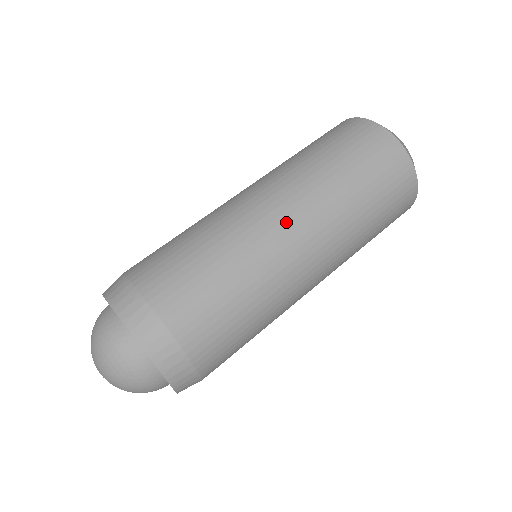
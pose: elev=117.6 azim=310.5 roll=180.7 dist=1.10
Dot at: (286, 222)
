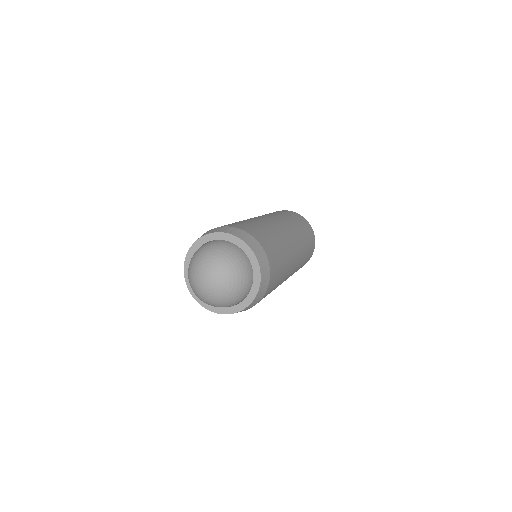
Dot at: (257, 217)
